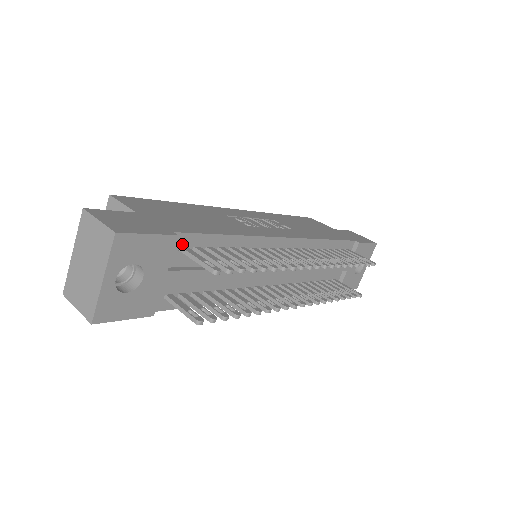
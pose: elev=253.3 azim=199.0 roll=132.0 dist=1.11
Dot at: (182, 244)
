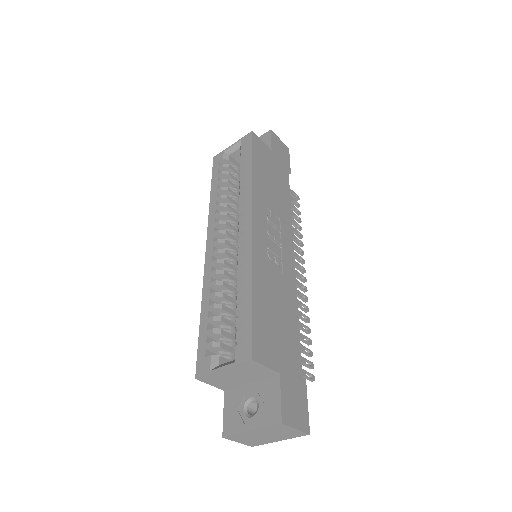
Dot at: occluded
